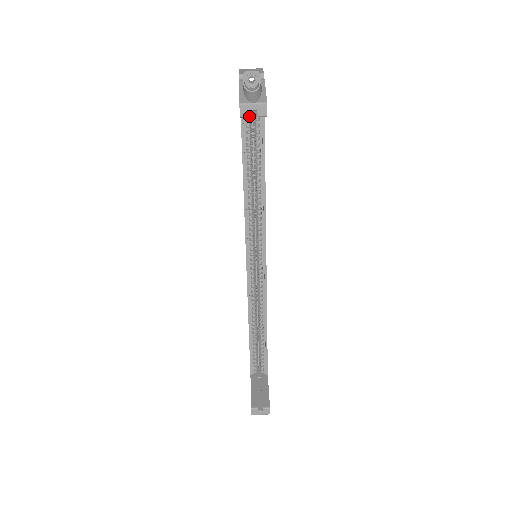
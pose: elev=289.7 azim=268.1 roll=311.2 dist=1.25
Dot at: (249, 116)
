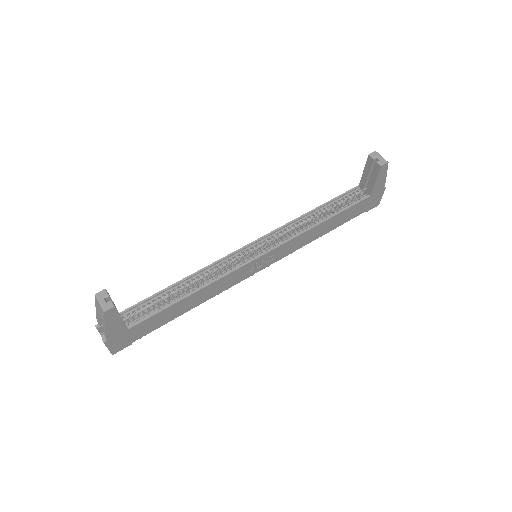
Dot at: (374, 158)
